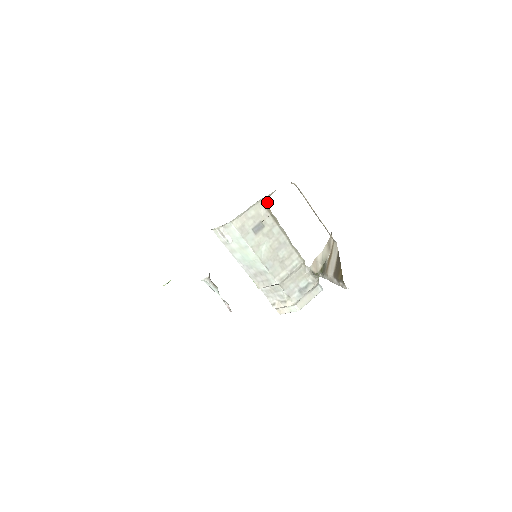
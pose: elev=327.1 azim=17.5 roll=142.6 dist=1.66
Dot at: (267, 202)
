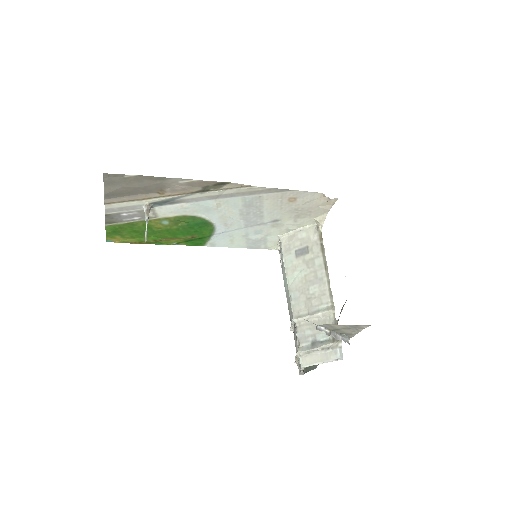
Dot at: occluded
